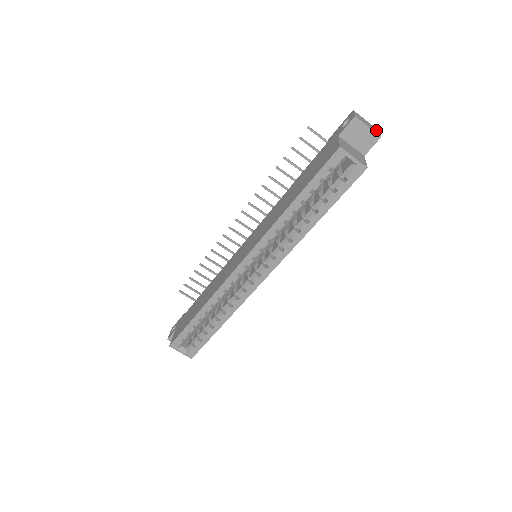
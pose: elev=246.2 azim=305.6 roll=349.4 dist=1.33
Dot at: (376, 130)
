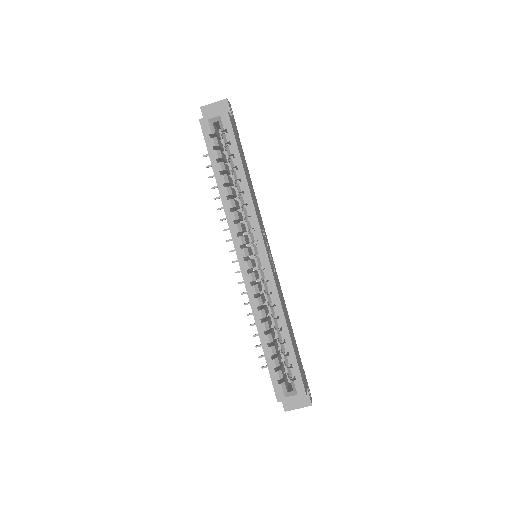
Dot at: occluded
